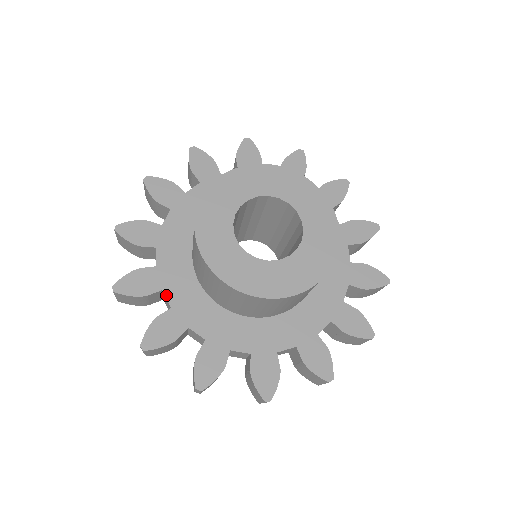
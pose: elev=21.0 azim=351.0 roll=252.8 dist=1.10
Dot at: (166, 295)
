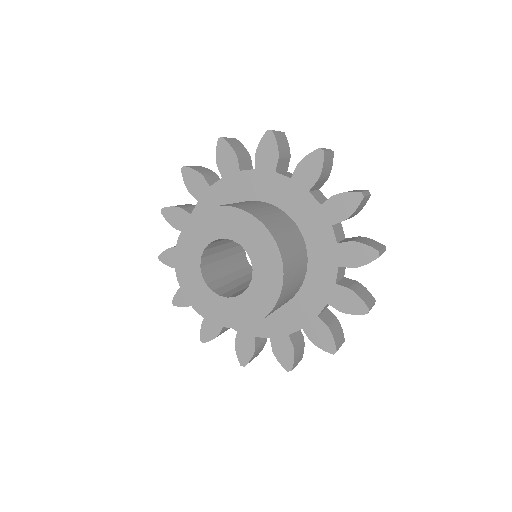
Dot at: occluded
